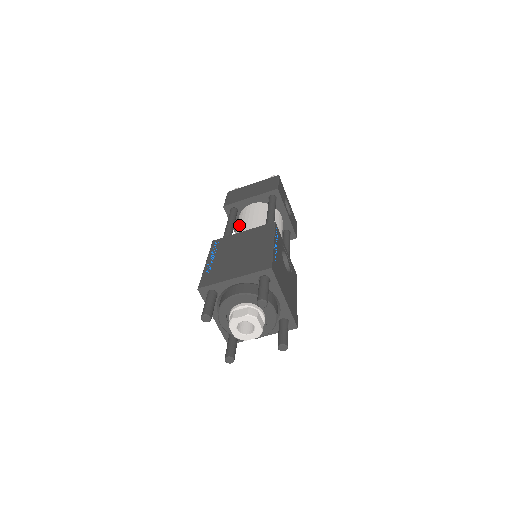
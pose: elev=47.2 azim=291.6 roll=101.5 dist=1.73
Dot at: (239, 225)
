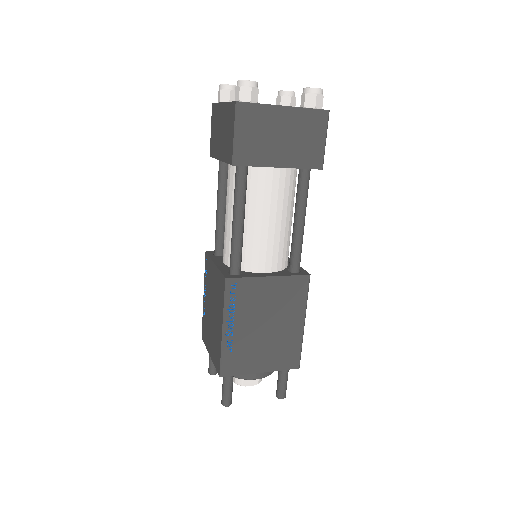
Dot at: (252, 220)
